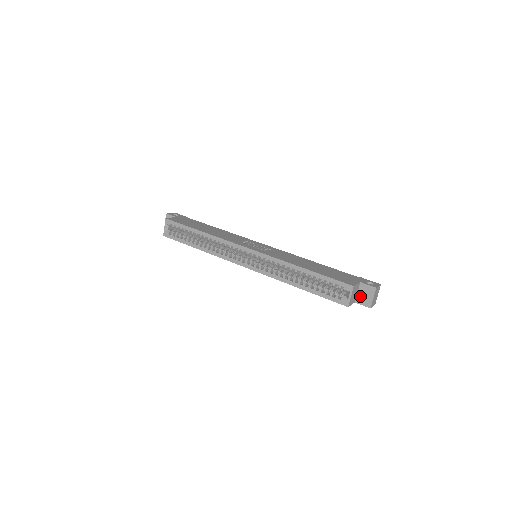
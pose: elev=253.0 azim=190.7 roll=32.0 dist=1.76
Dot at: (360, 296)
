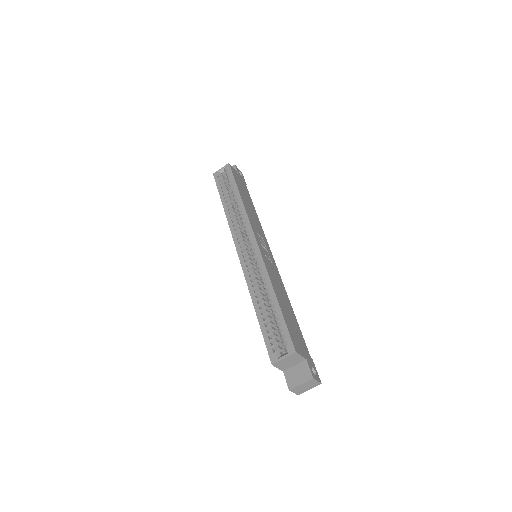
Dot at: (293, 371)
